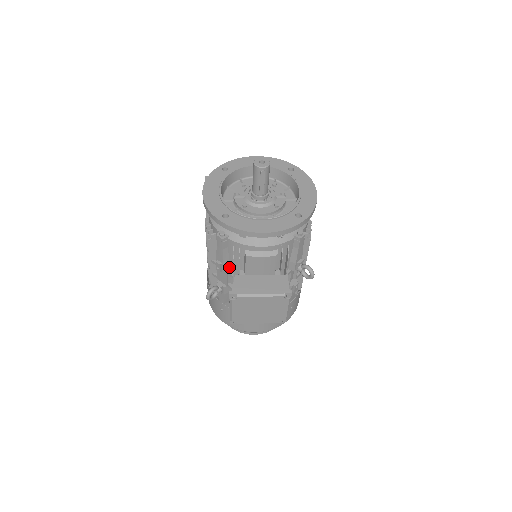
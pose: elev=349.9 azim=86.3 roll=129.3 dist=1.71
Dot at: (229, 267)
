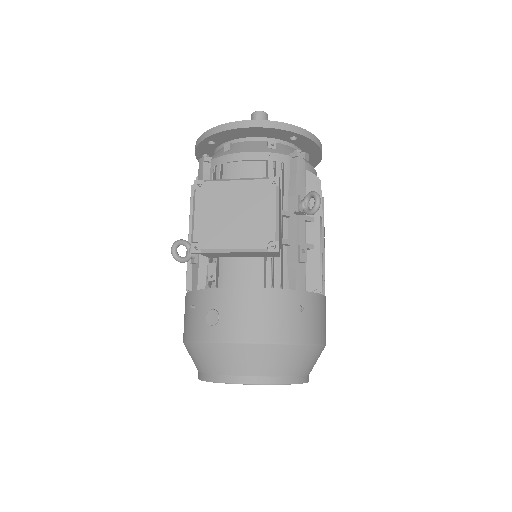
Dot at: occluded
